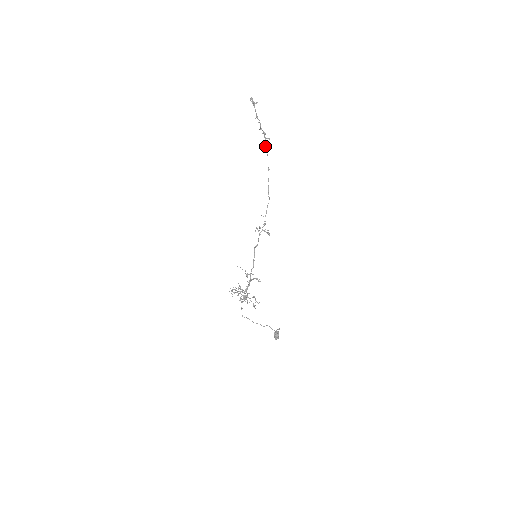
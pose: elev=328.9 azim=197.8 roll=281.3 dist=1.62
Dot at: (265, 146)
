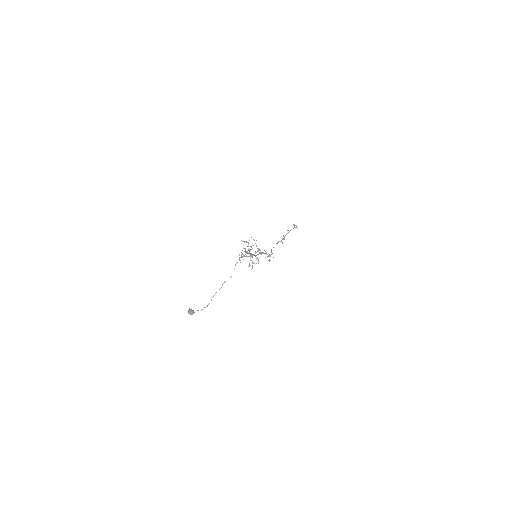
Dot at: (277, 243)
